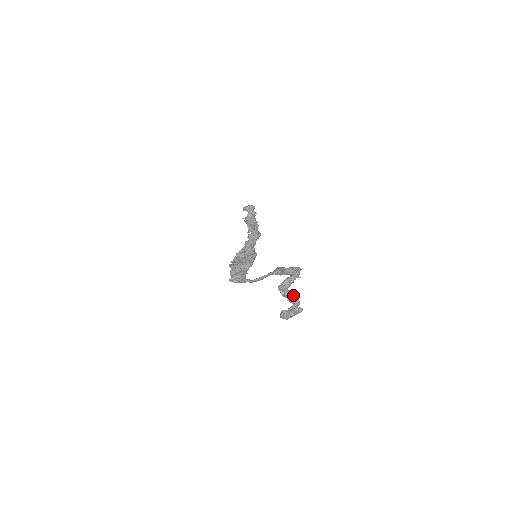
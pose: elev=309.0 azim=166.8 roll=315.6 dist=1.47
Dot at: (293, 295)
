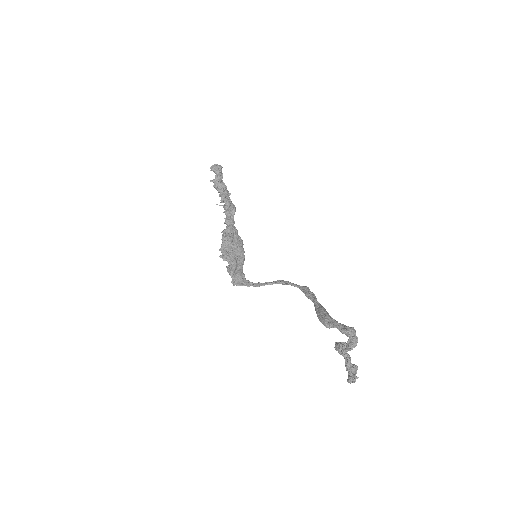
Dot at: occluded
